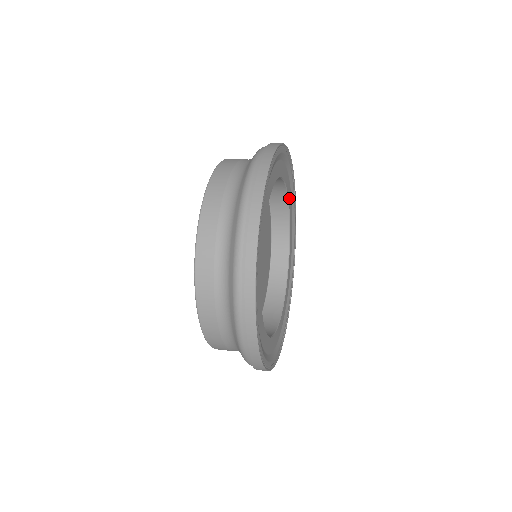
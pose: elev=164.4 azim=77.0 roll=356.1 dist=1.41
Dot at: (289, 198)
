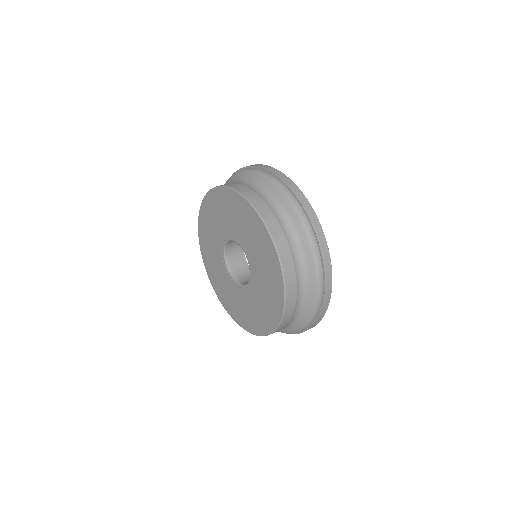
Dot at: occluded
